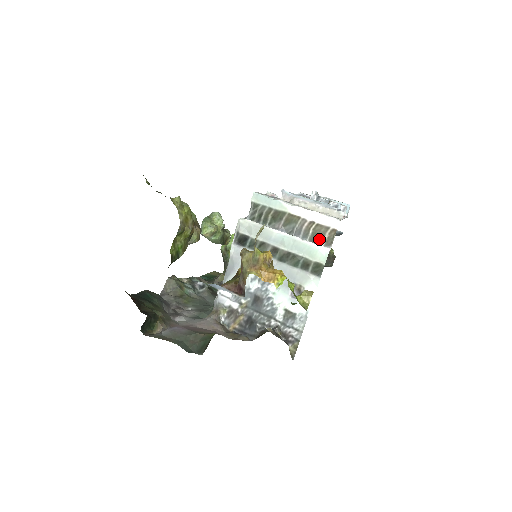
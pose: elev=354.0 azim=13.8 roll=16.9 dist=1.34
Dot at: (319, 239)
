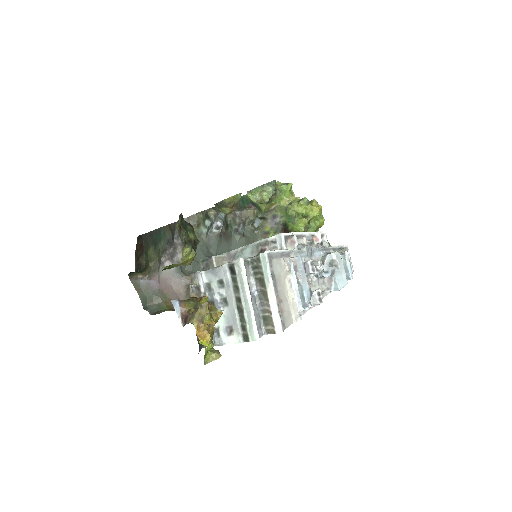
Dot at: (266, 323)
